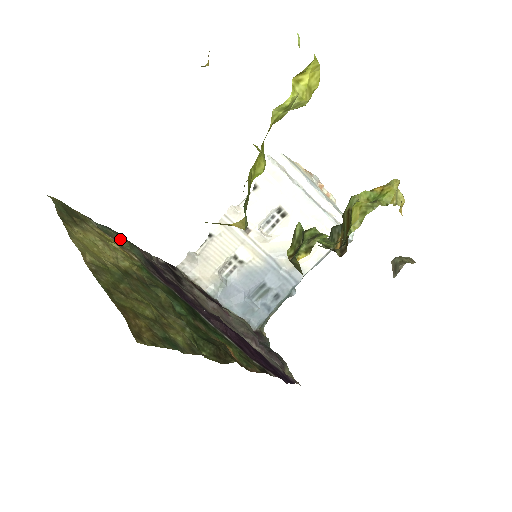
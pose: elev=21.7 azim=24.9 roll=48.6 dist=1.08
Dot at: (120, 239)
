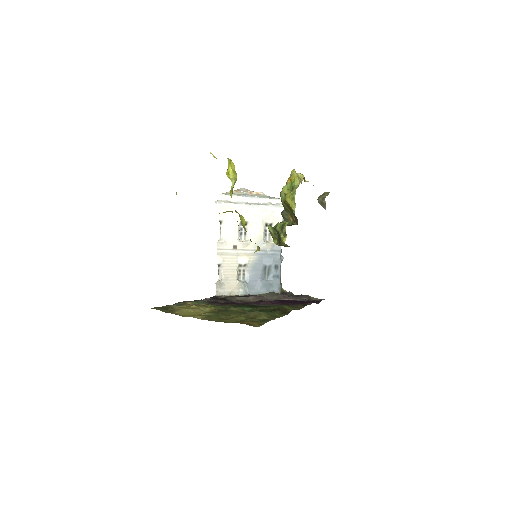
Dot at: (189, 303)
